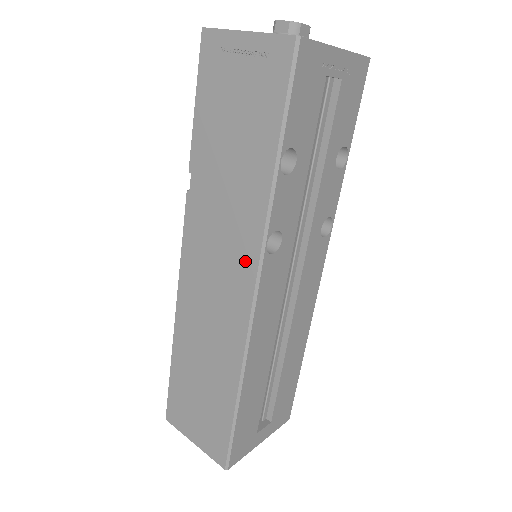
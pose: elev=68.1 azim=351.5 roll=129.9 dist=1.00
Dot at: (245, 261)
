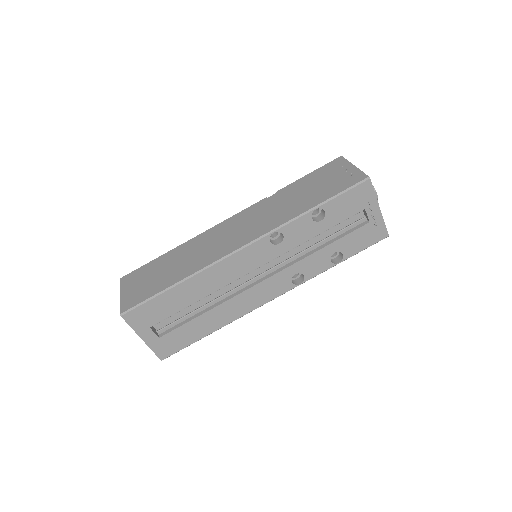
Dot at: (257, 232)
